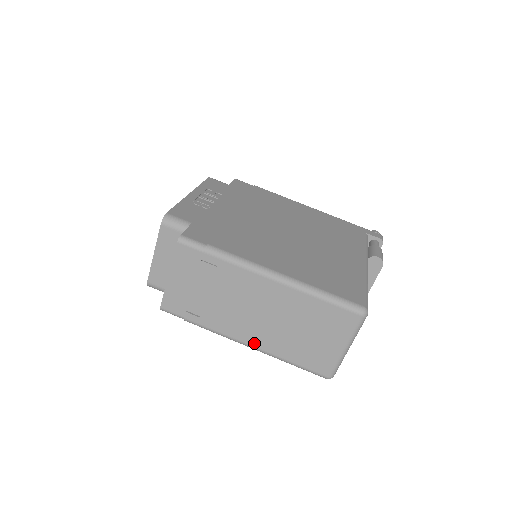
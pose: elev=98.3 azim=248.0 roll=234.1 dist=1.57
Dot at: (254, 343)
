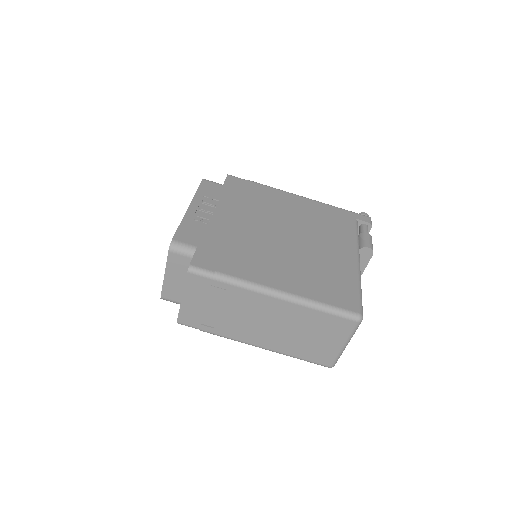
Dot at: (264, 345)
